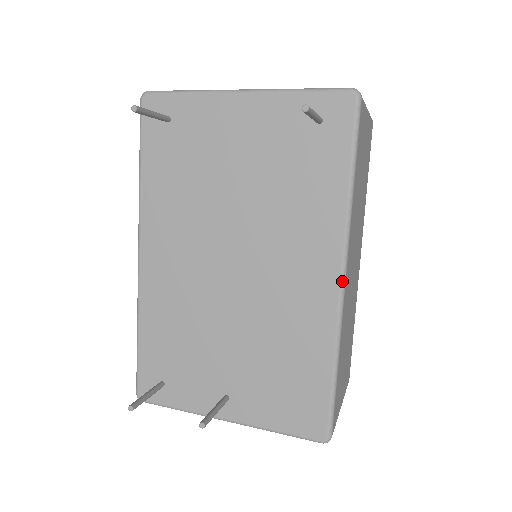
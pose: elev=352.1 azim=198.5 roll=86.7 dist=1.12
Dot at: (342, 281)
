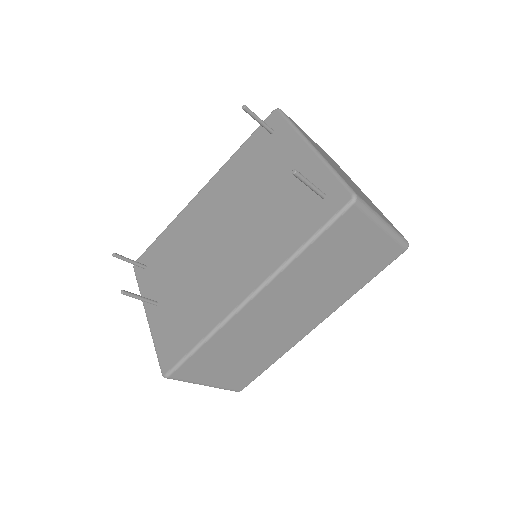
Dot at: (249, 297)
